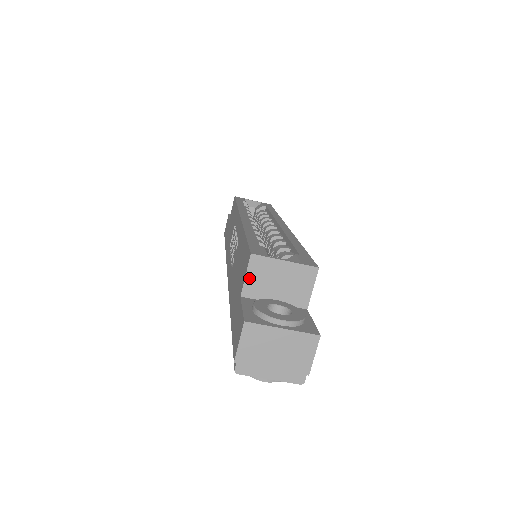
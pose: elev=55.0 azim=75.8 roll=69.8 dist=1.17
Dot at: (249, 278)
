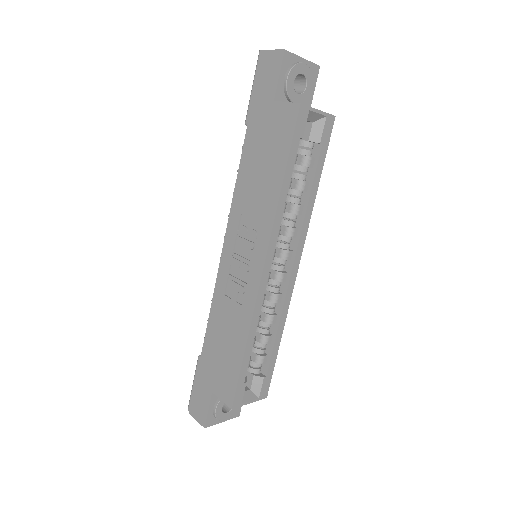
Dot at: (223, 399)
